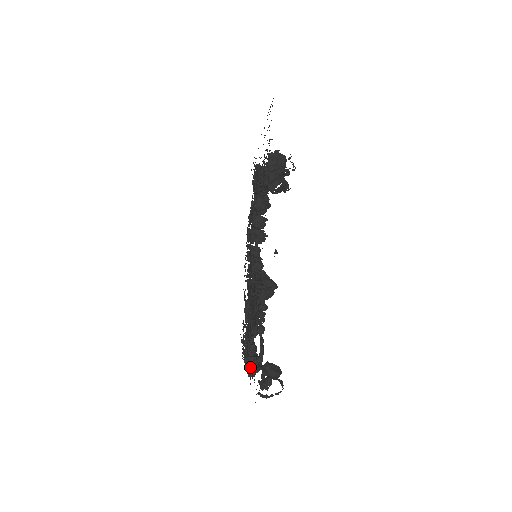
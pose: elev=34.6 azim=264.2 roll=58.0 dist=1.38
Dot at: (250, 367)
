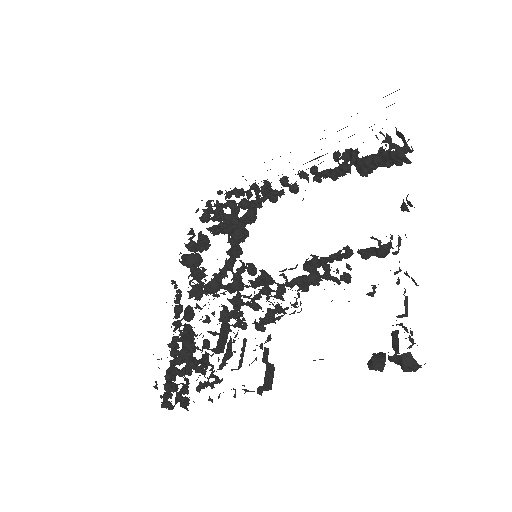
Dot at: (266, 377)
